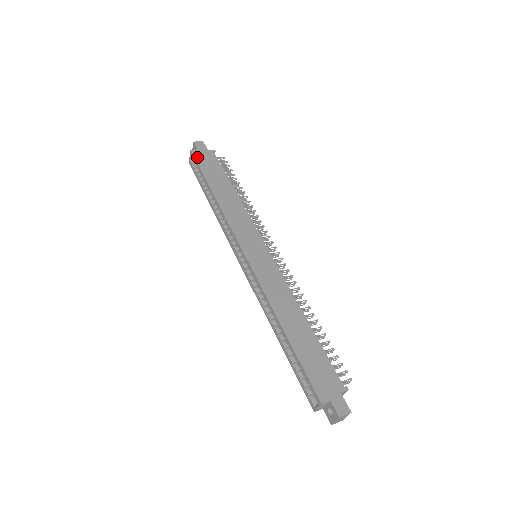
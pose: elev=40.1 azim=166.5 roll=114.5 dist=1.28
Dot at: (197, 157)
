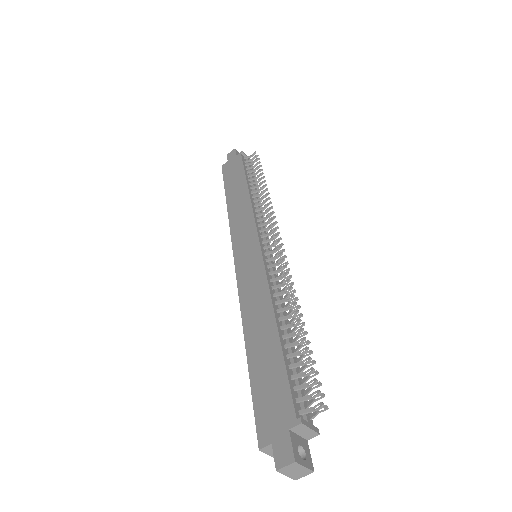
Dot at: (224, 170)
